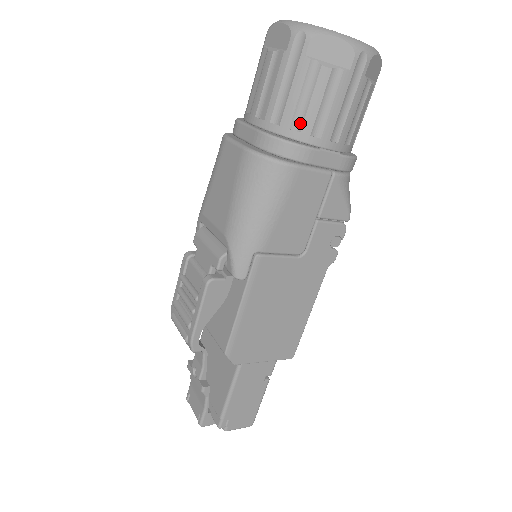
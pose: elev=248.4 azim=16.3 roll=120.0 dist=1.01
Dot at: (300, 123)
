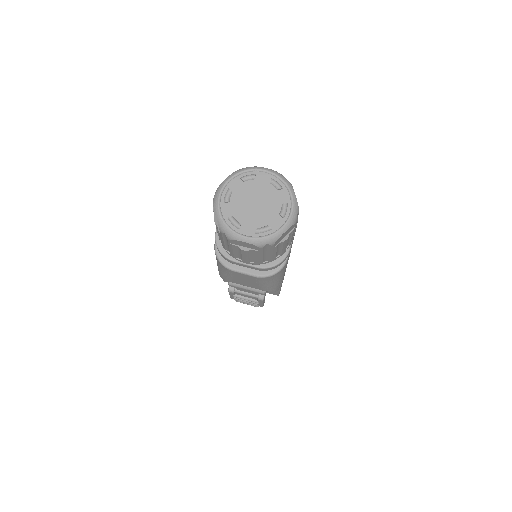
Dot at: (280, 253)
